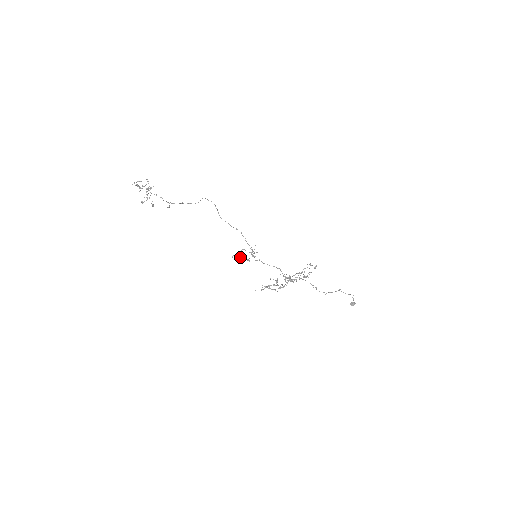
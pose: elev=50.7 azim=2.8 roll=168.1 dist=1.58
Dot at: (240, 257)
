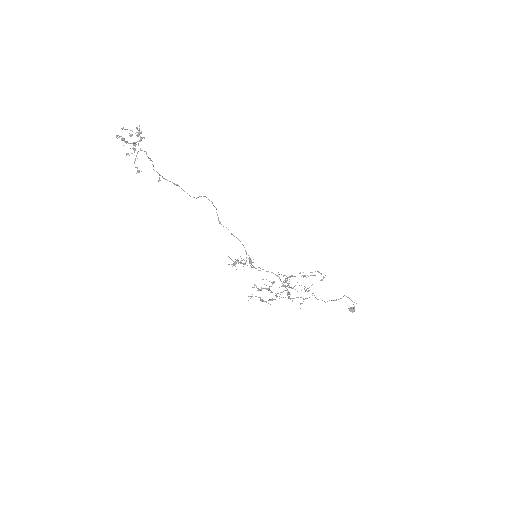
Dot at: (234, 265)
